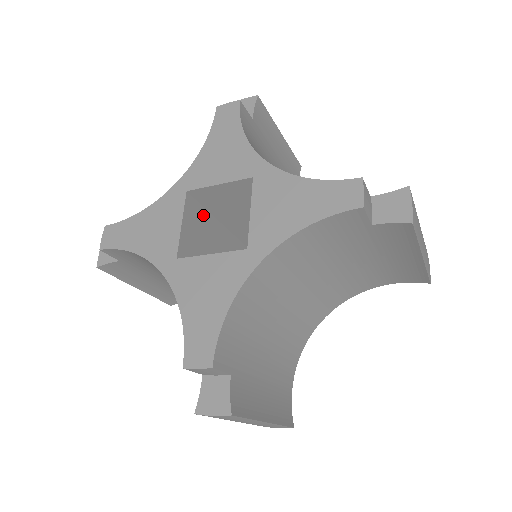
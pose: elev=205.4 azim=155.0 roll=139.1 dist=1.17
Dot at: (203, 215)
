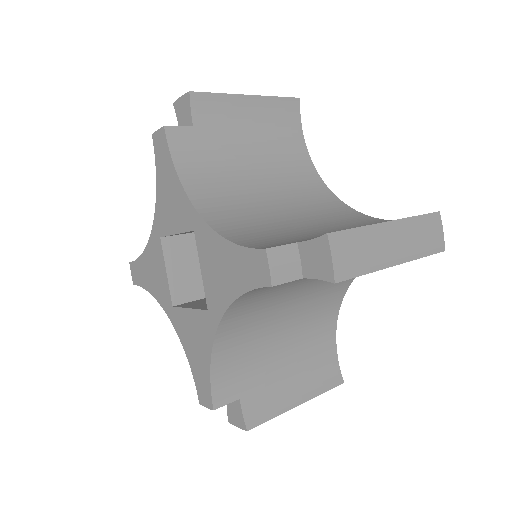
Dot at: (190, 241)
